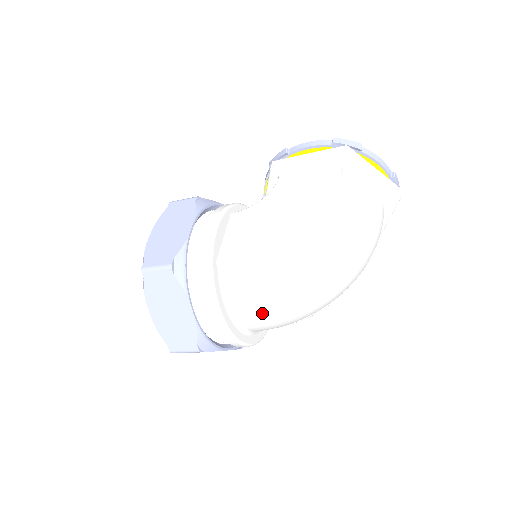
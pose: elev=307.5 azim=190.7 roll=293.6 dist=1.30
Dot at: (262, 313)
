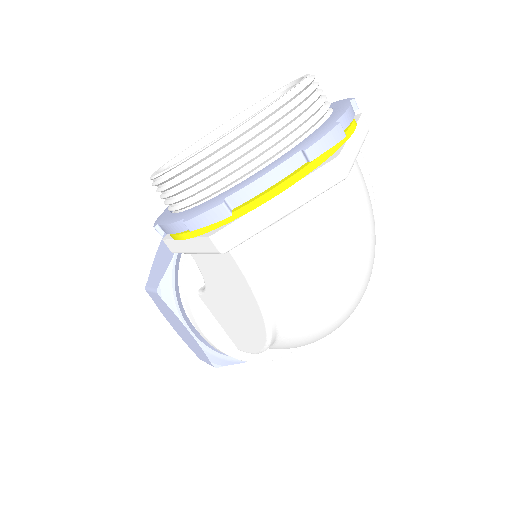
Dot at: occluded
